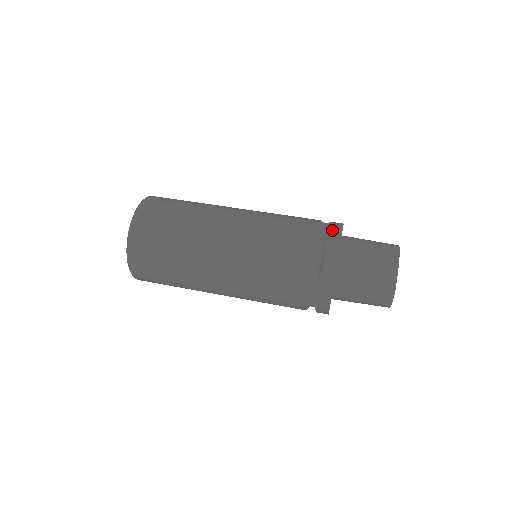
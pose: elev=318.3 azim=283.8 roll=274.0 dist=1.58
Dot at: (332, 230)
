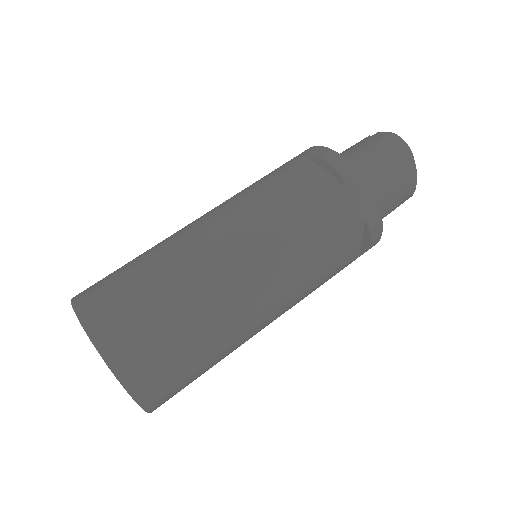
Dot at: (364, 201)
